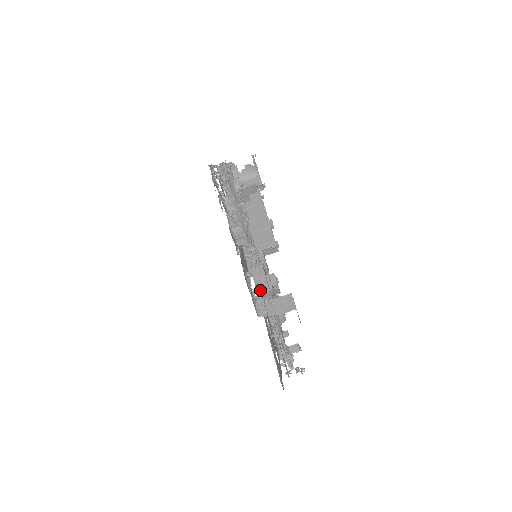
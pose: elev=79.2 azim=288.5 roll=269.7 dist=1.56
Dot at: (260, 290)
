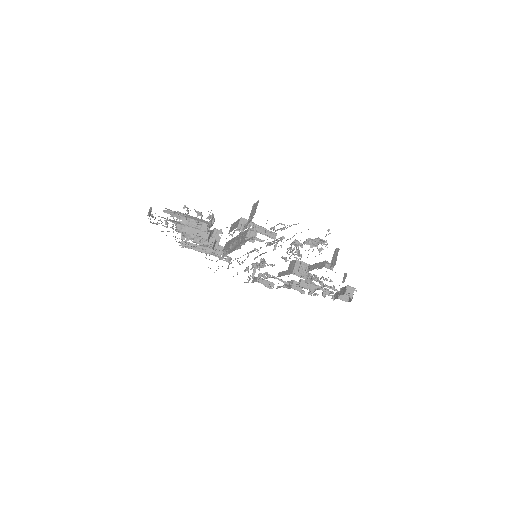
Dot at: (237, 225)
